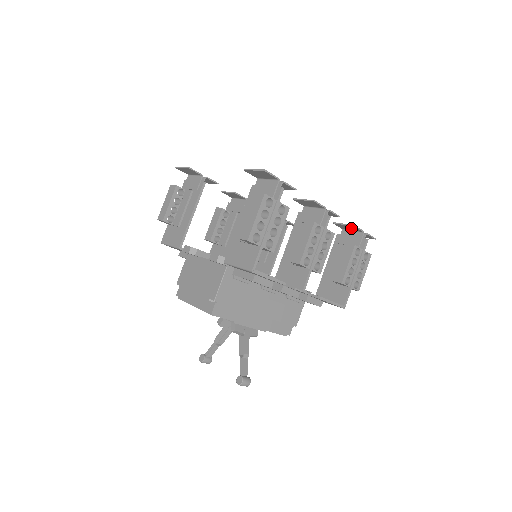
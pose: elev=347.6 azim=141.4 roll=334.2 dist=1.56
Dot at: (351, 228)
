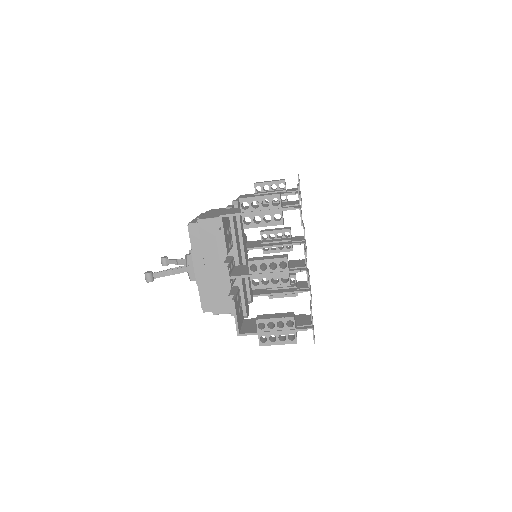
Dot at: occluded
